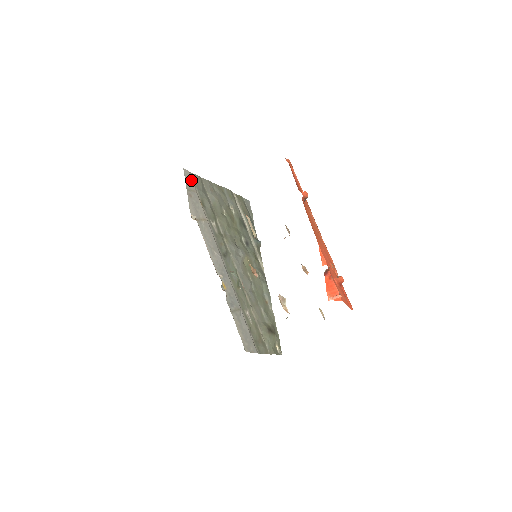
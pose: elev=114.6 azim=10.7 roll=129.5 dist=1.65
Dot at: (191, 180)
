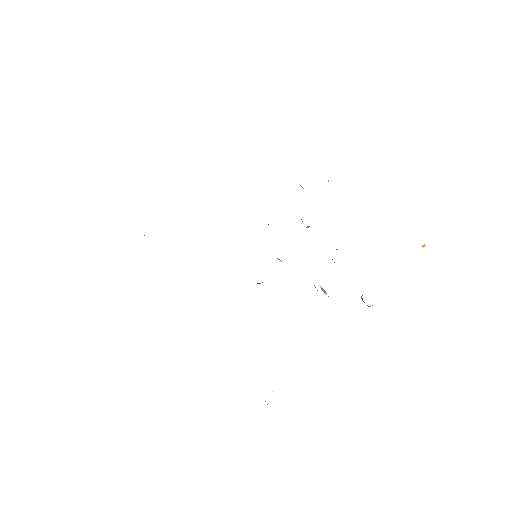
Dot at: occluded
